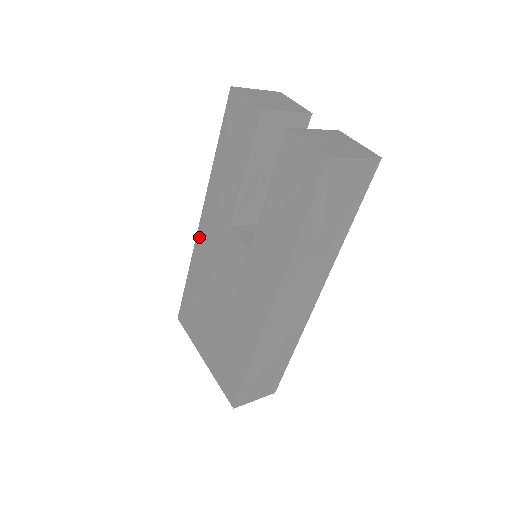
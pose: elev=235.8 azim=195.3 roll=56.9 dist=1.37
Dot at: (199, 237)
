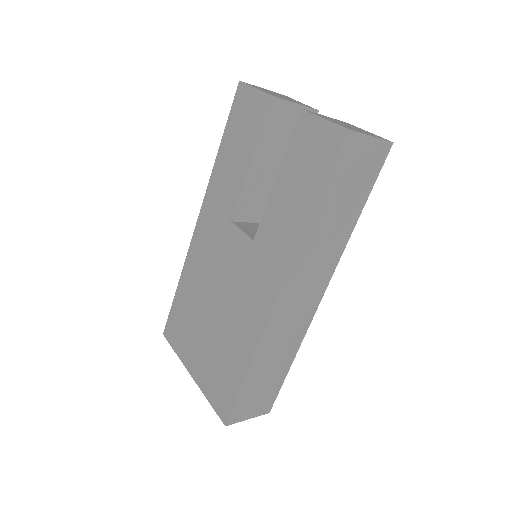
Dot at: (195, 239)
